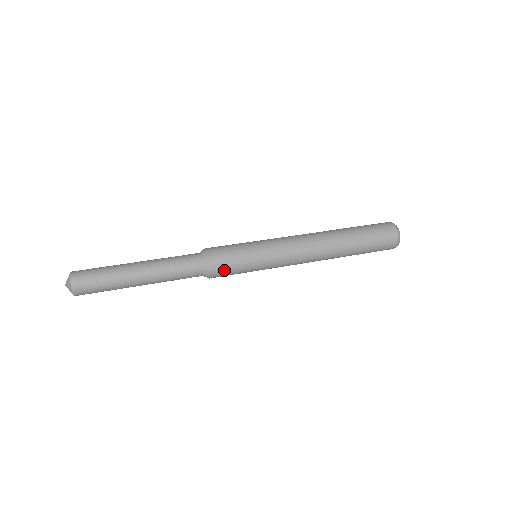
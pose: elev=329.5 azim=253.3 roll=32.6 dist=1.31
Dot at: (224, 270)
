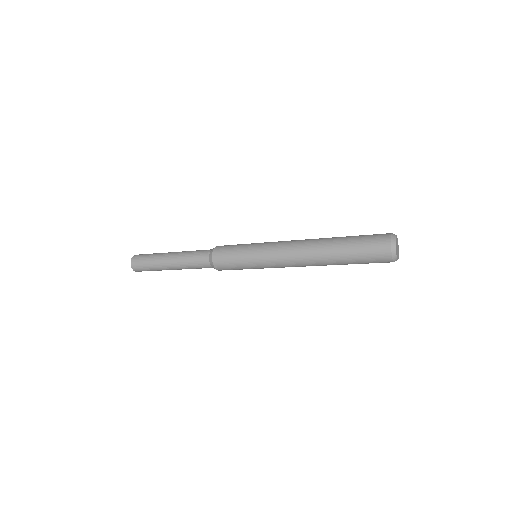
Dot at: (224, 265)
